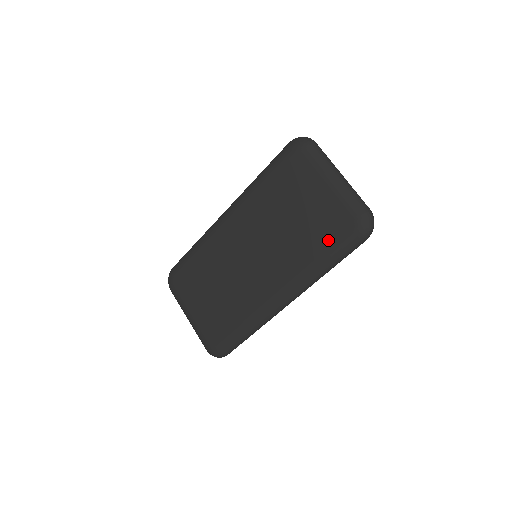
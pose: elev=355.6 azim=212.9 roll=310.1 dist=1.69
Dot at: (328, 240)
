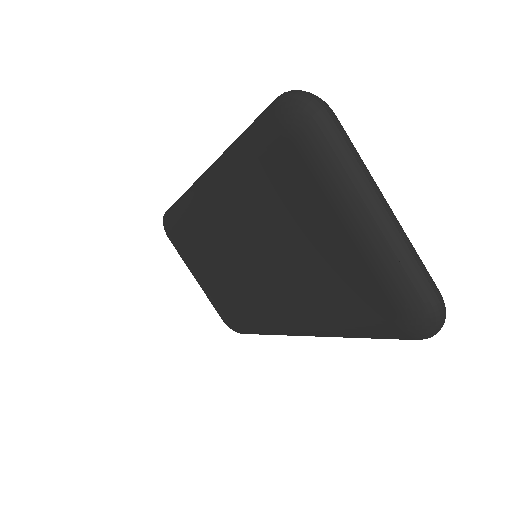
Dot at: (352, 312)
